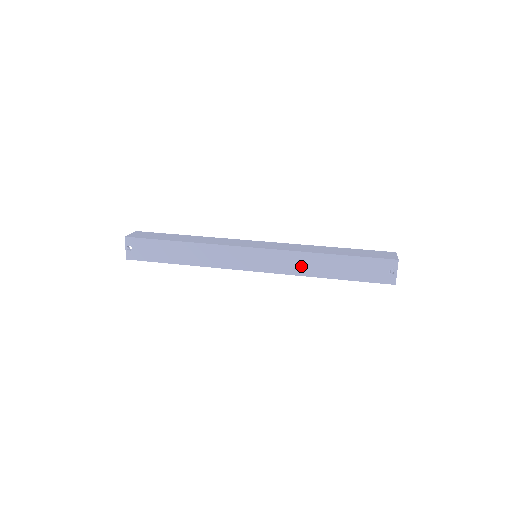
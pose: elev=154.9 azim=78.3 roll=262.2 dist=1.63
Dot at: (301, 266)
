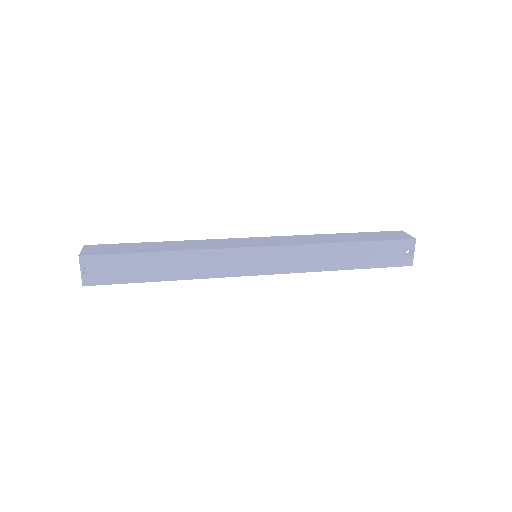
Dot at: (315, 260)
